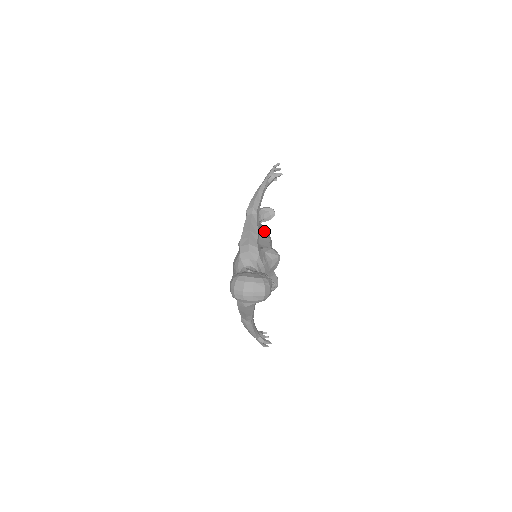
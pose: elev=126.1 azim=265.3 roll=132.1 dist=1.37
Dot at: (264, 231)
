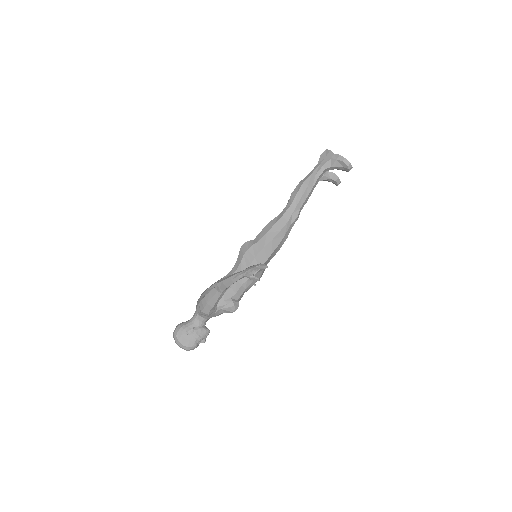
Dot at: (268, 250)
